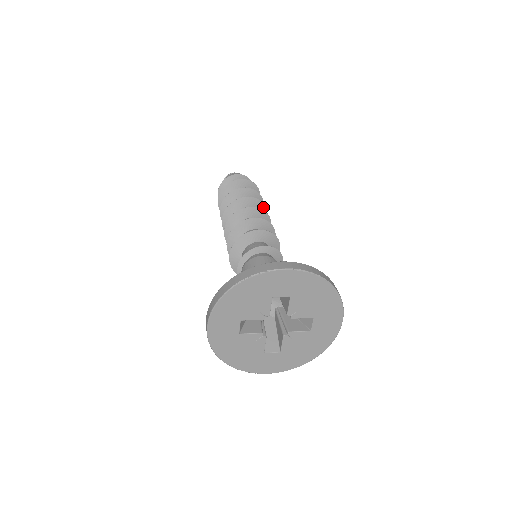
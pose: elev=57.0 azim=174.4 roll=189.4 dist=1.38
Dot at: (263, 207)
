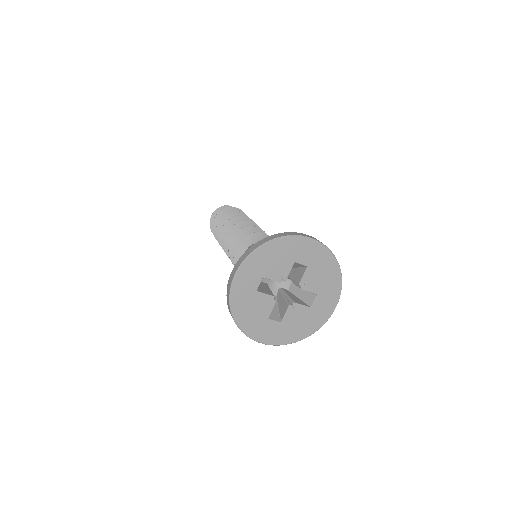
Dot at: occluded
